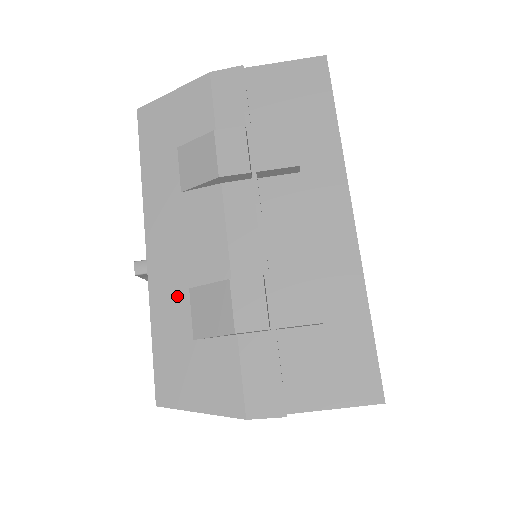
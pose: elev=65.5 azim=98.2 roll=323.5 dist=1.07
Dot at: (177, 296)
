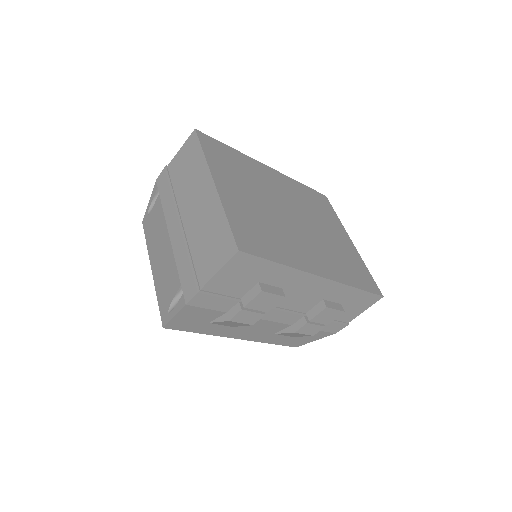
Dot at: (271, 337)
